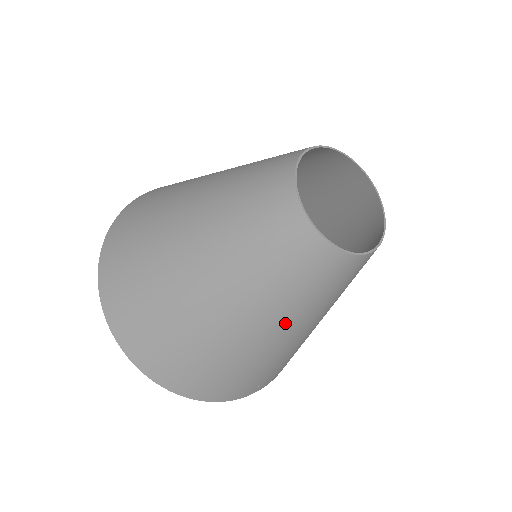
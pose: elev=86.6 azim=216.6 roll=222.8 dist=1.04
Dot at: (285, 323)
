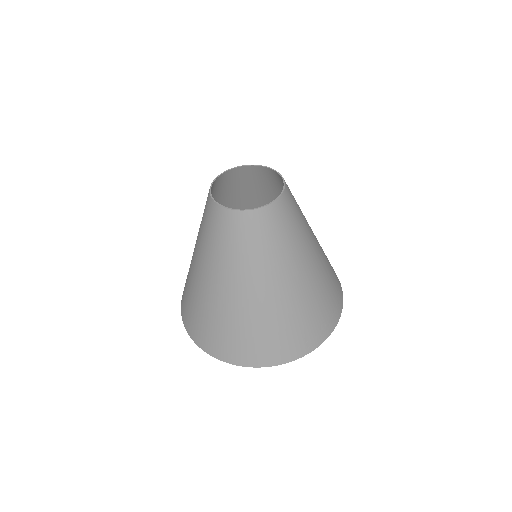
Dot at: (270, 275)
